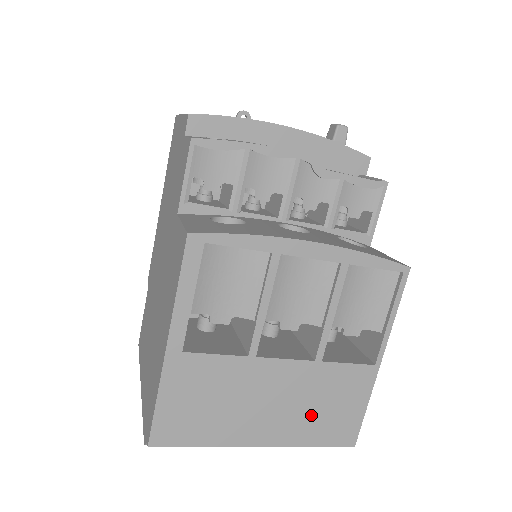
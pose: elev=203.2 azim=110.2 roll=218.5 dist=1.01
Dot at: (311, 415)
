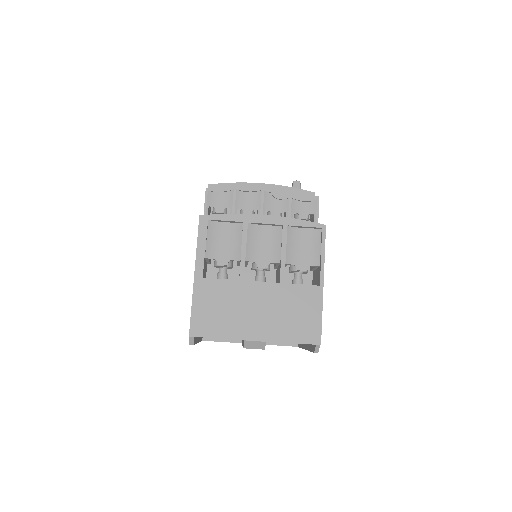
Dot at: (285, 319)
